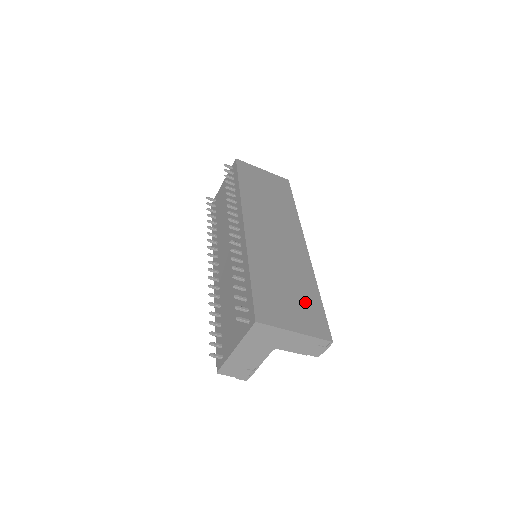
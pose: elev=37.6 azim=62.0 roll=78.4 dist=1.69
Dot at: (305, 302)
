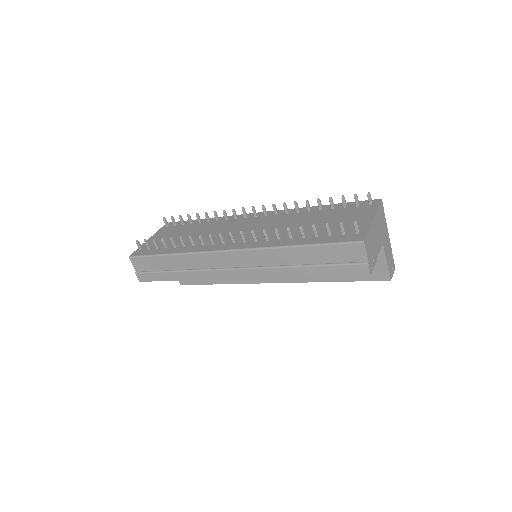
Dot at: occluded
